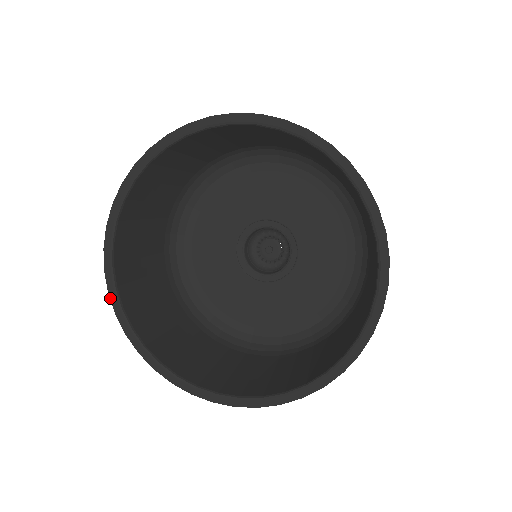
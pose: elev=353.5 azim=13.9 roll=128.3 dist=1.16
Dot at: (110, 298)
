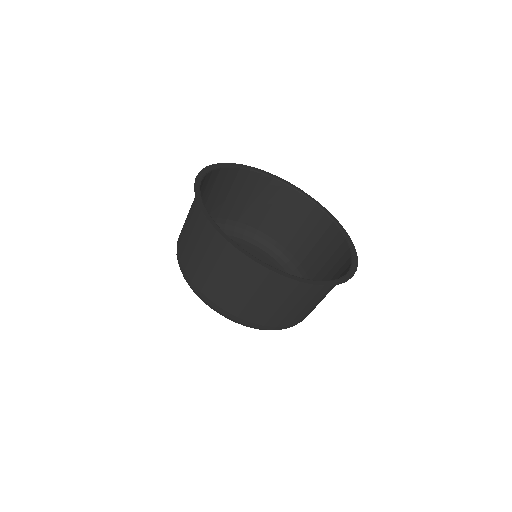
Dot at: (196, 178)
